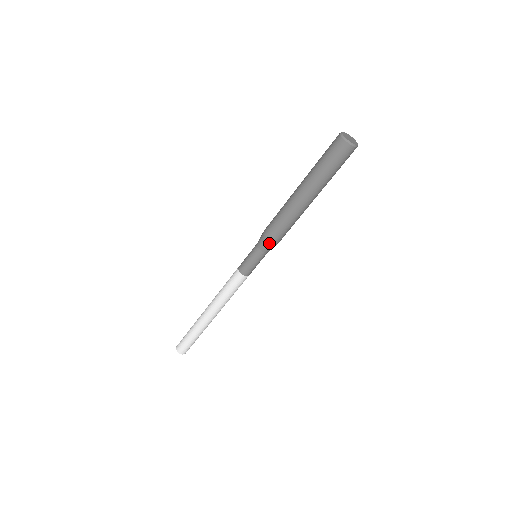
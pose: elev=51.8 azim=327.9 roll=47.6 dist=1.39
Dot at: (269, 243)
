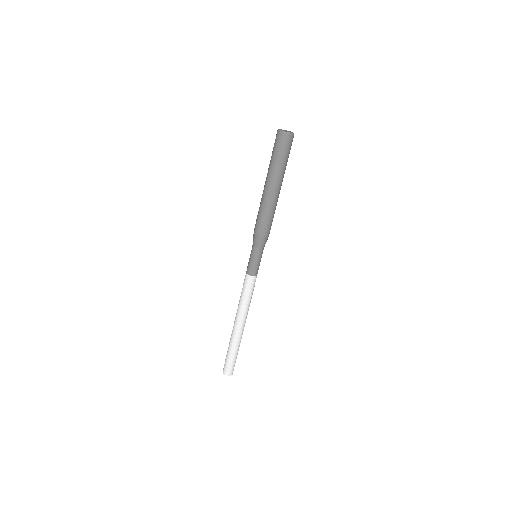
Dot at: (264, 239)
